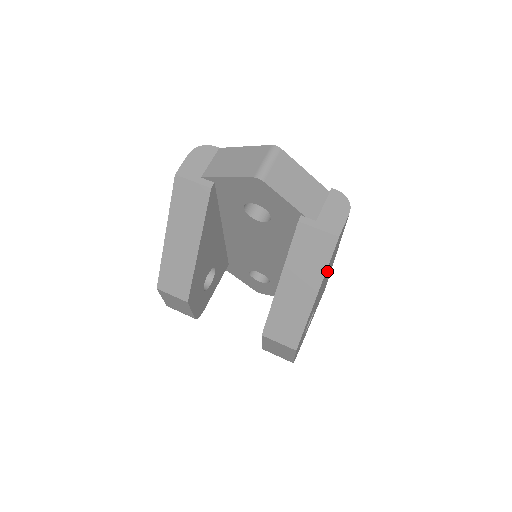
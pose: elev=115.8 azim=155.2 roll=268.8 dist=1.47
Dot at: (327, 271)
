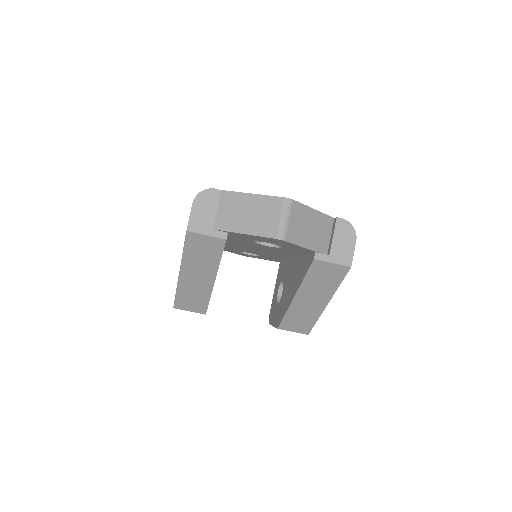
Dot at: occluded
